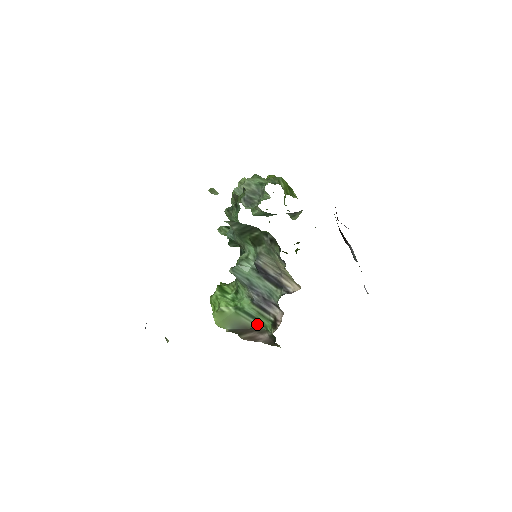
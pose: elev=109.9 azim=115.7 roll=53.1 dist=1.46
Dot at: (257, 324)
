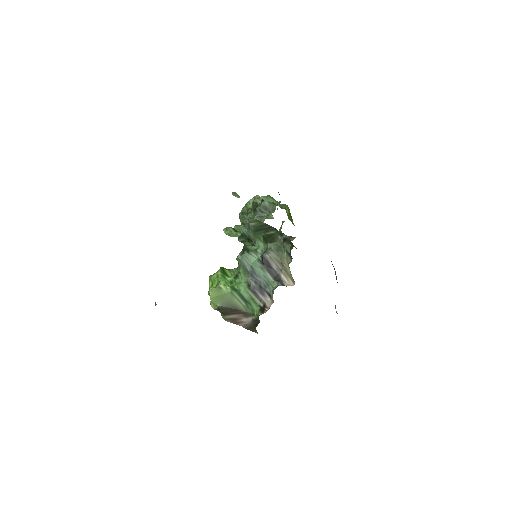
Dot at: (246, 307)
